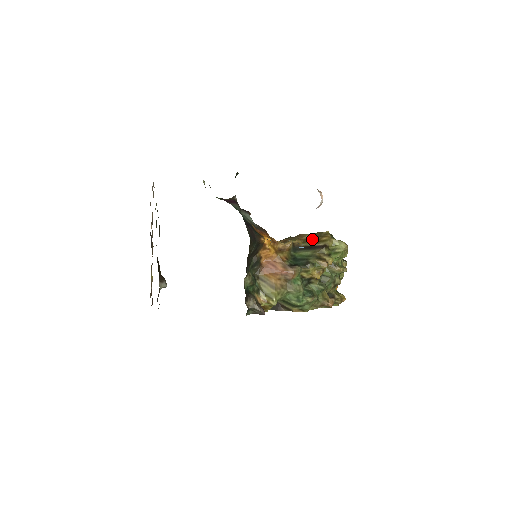
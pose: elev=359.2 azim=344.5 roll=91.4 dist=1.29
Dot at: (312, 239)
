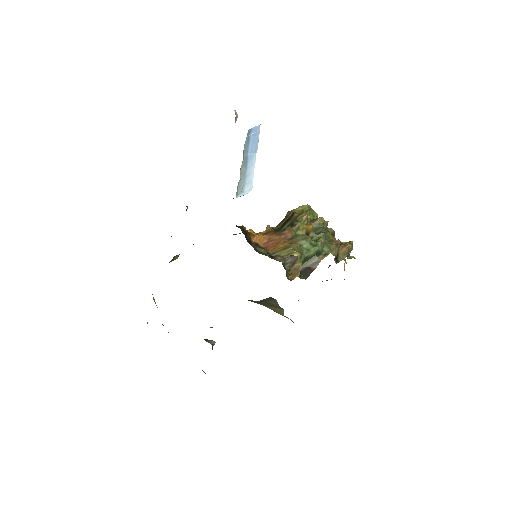
Dot at: (282, 221)
